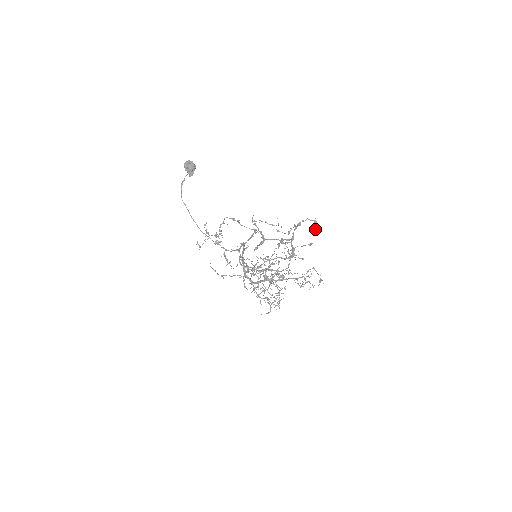
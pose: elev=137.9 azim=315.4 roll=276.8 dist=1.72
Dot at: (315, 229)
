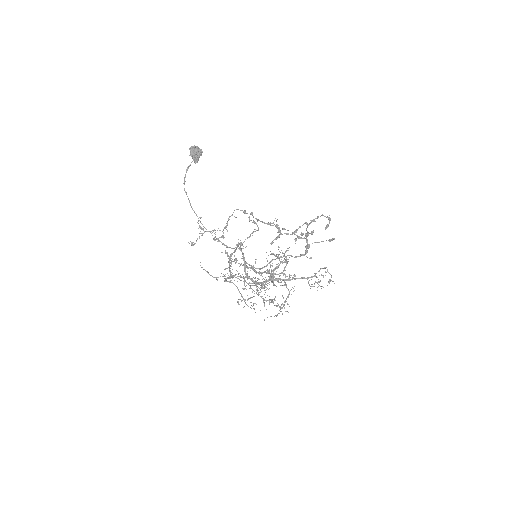
Dot at: occluded
